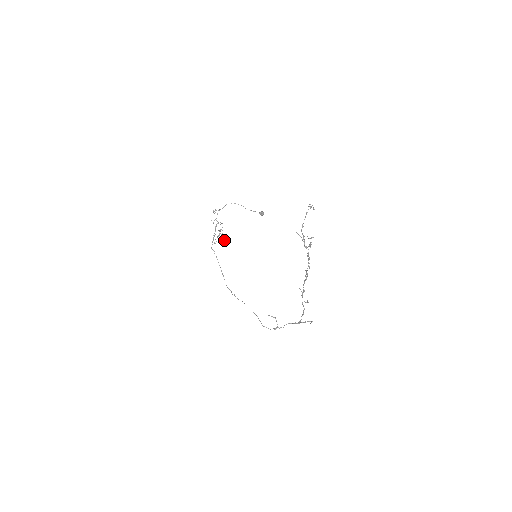
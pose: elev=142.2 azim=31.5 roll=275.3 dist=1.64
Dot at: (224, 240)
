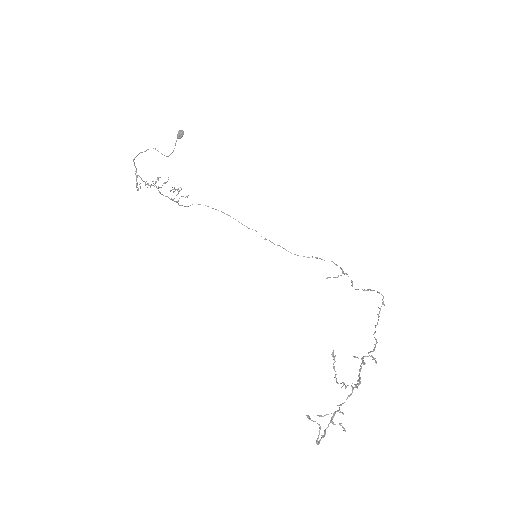
Dot at: (187, 197)
